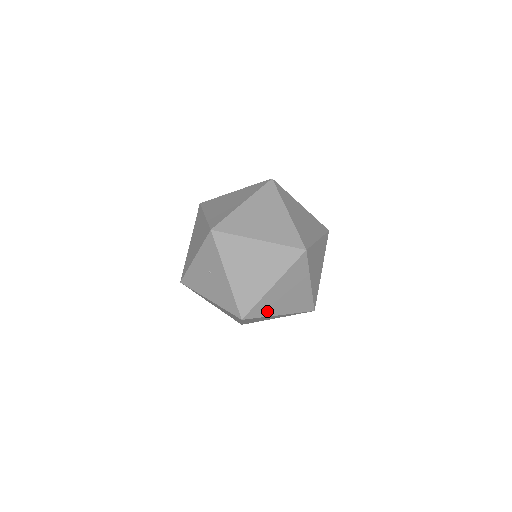
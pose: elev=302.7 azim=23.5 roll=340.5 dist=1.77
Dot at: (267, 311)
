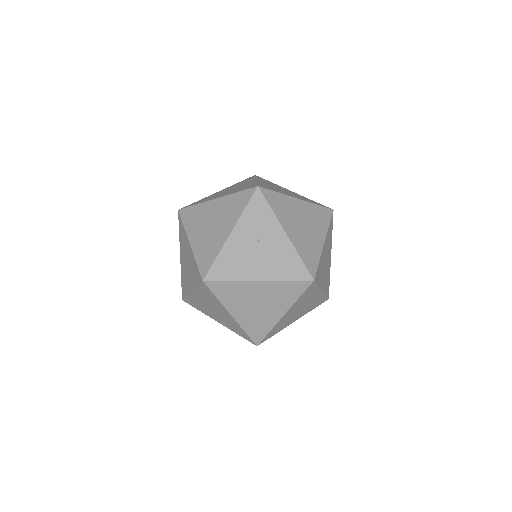
Dot at: (320, 279)
